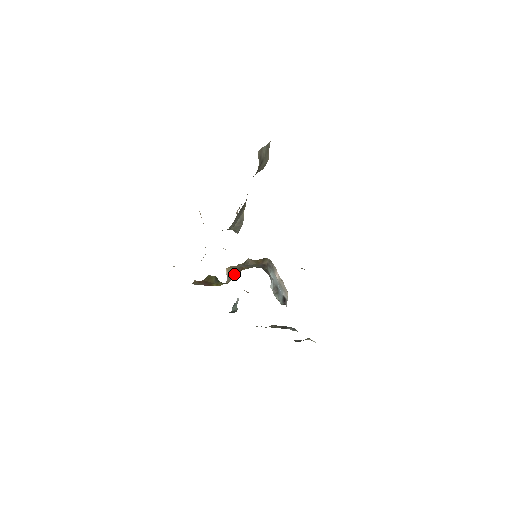
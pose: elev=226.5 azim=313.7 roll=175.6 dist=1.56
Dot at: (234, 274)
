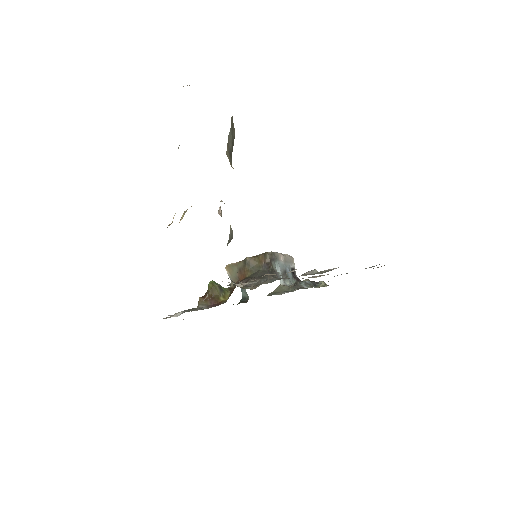
Dot at: (237, 276)
